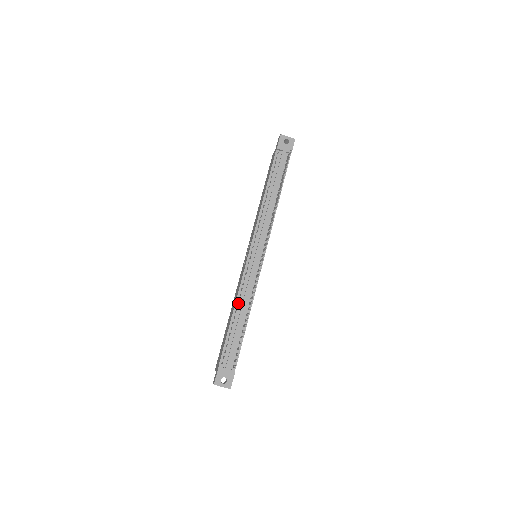
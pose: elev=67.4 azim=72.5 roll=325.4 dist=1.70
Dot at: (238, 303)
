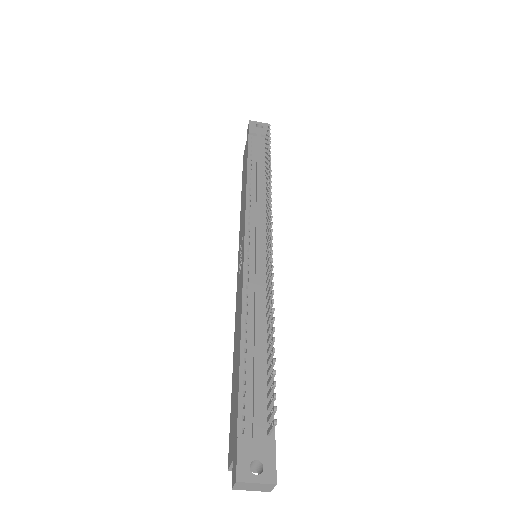
Dot at: (246, 317)
